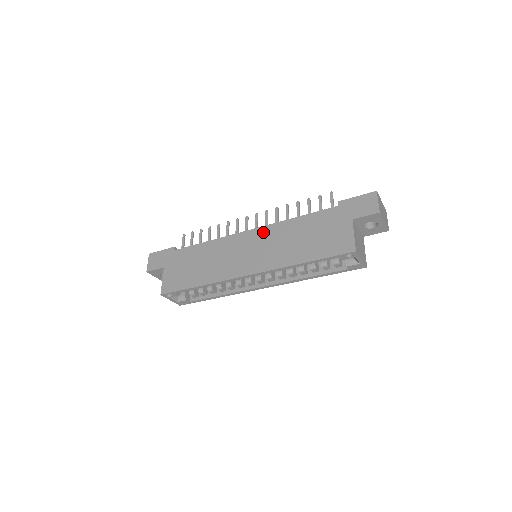
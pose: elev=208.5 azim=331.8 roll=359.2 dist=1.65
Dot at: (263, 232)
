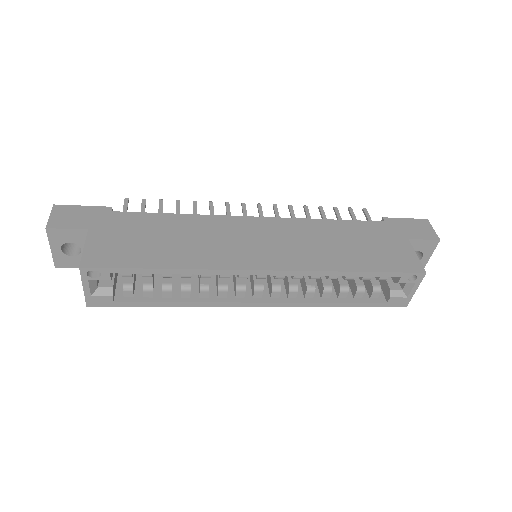
Dot at: (281, 224)
